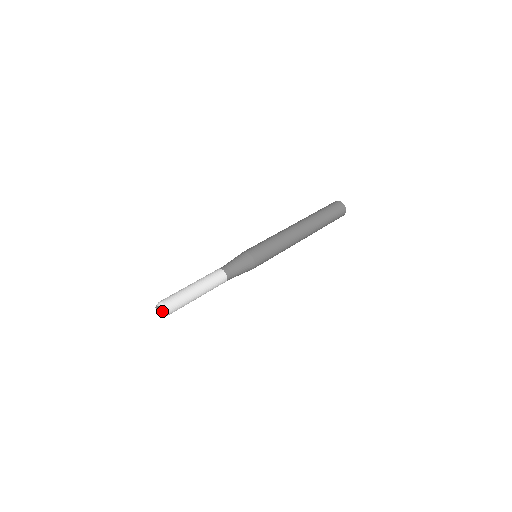
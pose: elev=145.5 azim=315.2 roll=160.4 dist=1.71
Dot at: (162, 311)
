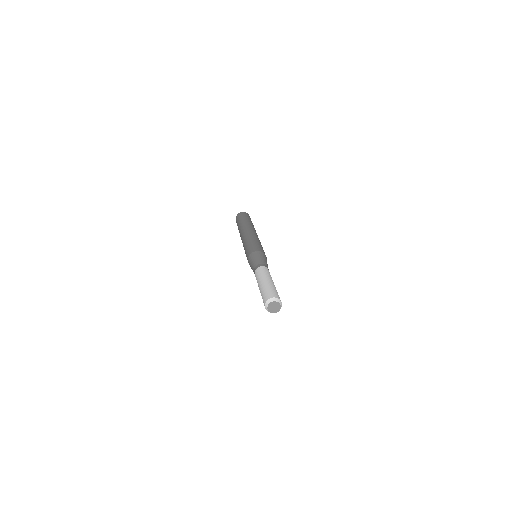
Dot at: (275, 301)
